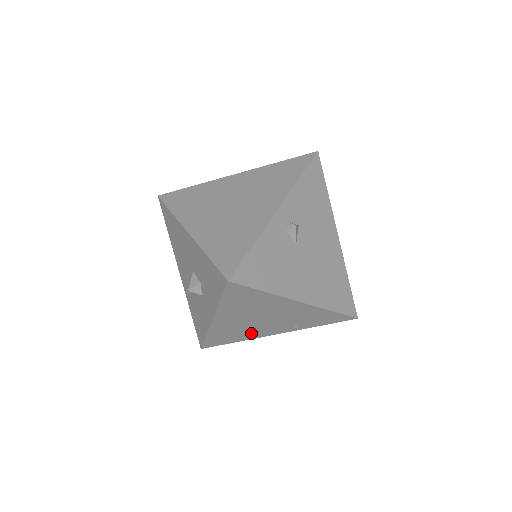
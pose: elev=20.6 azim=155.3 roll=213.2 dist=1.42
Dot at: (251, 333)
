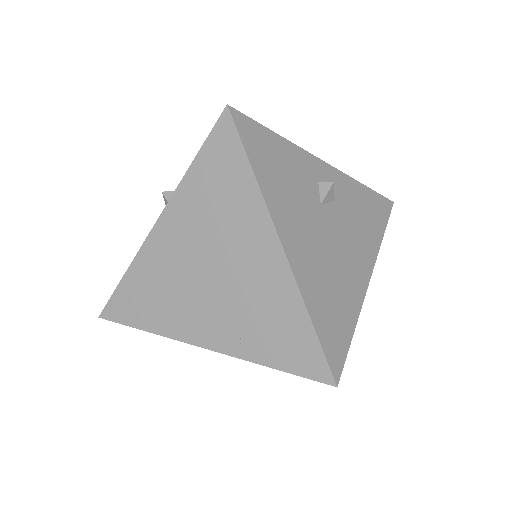
Dot at: (177, 312)
